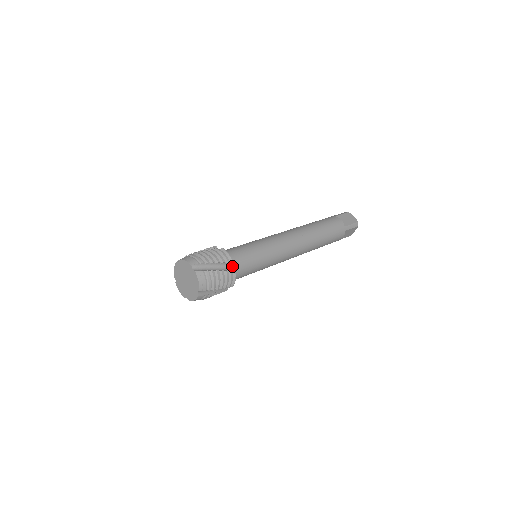
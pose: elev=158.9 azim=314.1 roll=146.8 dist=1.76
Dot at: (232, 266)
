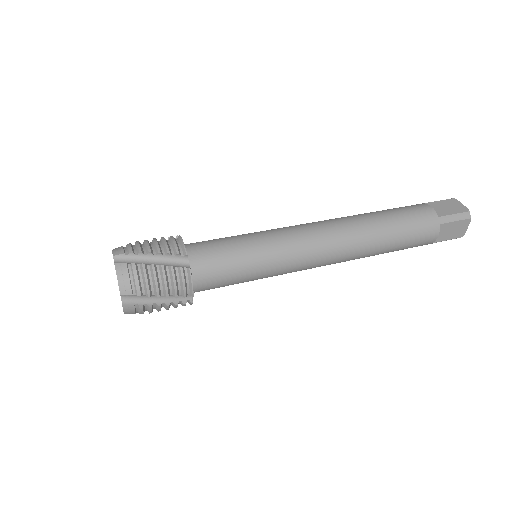
Dot at: (188, 261)
